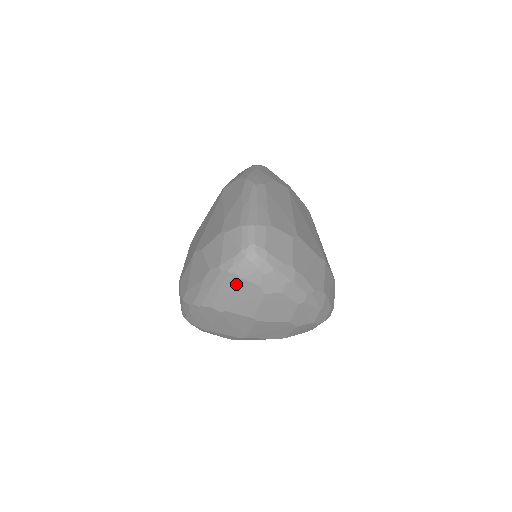
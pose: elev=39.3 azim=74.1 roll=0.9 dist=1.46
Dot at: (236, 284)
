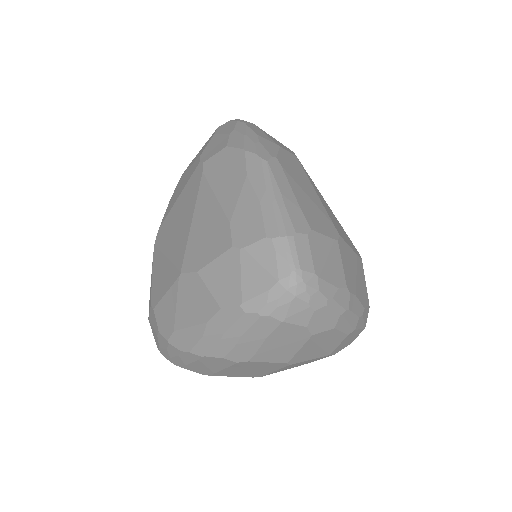
Dot at: (270, 329)
